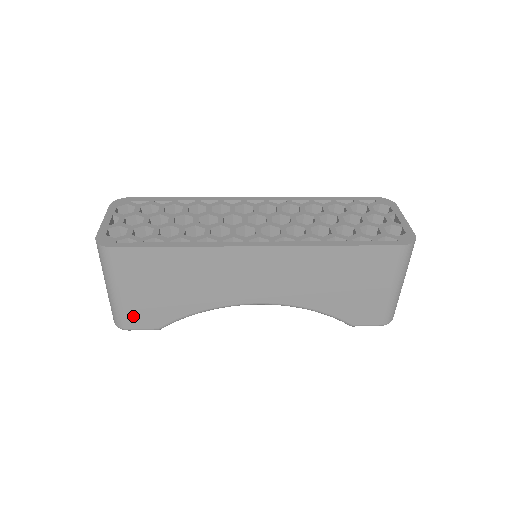
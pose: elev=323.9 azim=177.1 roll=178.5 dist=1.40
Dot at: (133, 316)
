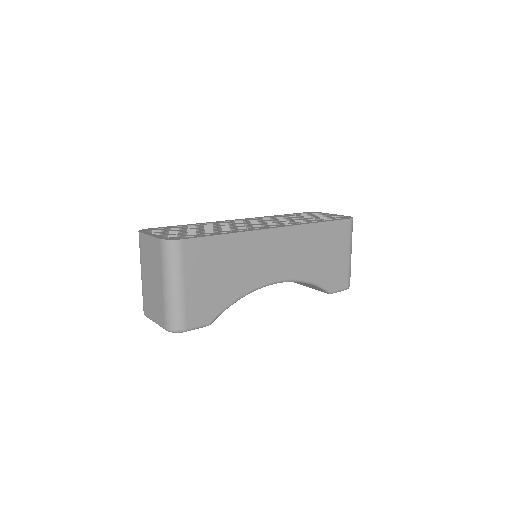
Dot at: (192, 312)
